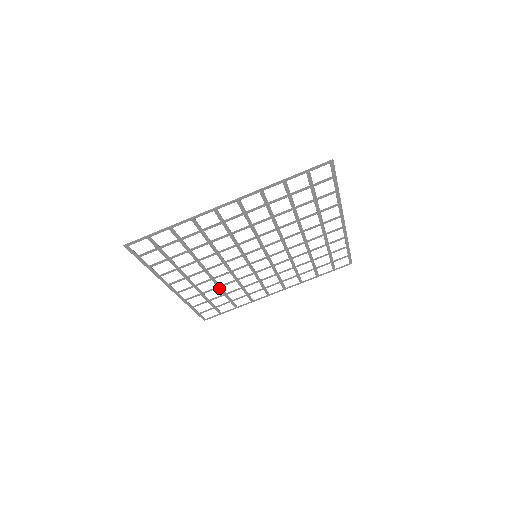
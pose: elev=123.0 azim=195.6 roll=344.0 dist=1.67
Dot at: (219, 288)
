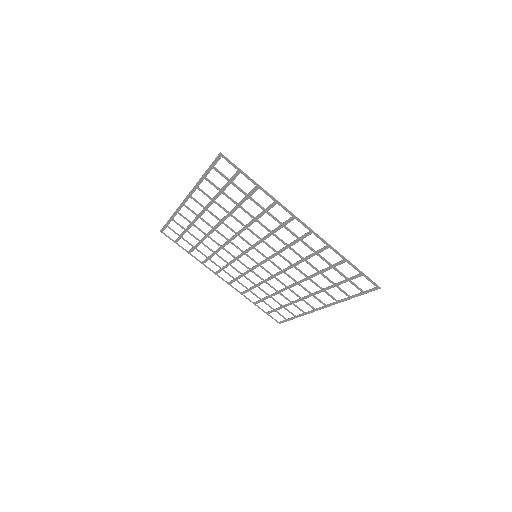
Dot at: (258, 287)
